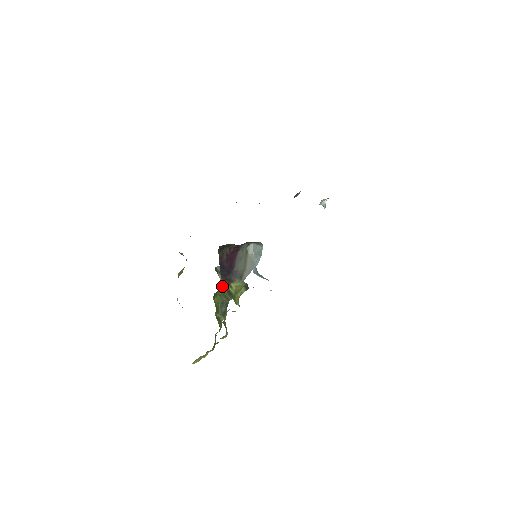
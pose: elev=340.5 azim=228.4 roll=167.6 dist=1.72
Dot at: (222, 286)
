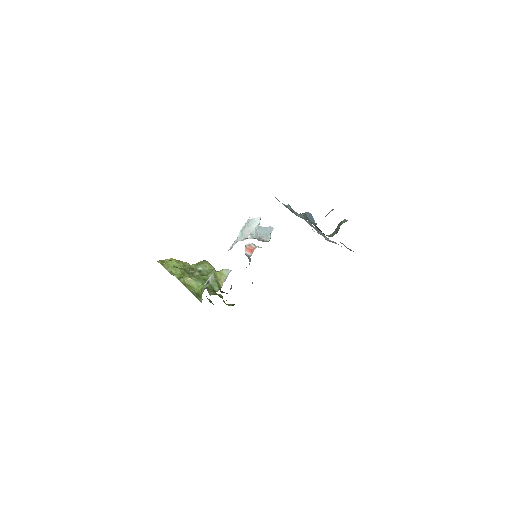
Dot at: occluded
